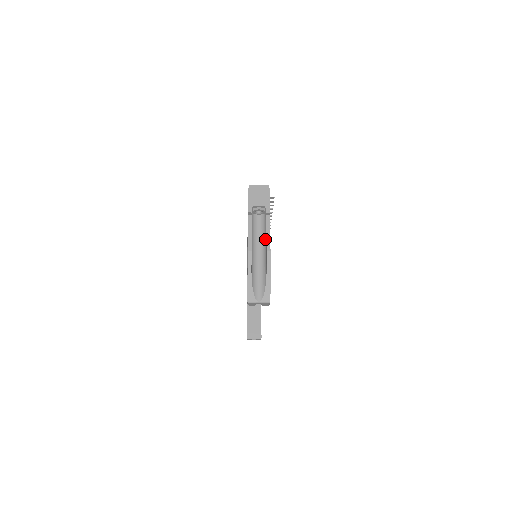
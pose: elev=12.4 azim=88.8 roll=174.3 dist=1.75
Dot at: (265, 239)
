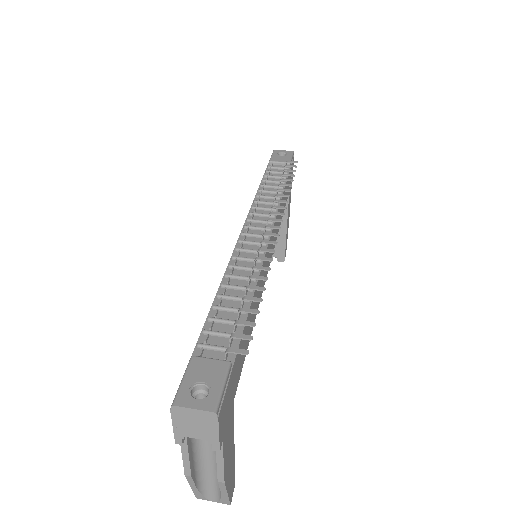
Dot at: occluded
